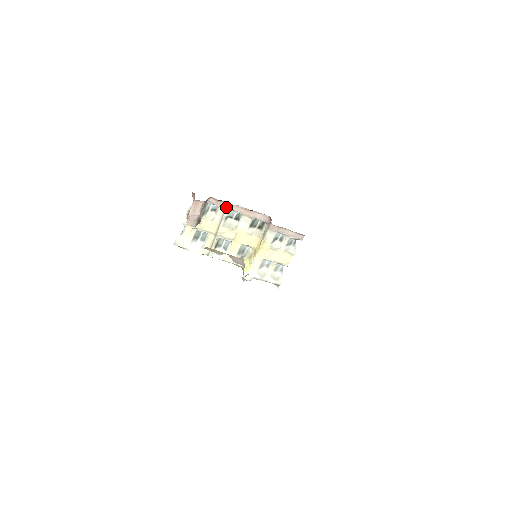
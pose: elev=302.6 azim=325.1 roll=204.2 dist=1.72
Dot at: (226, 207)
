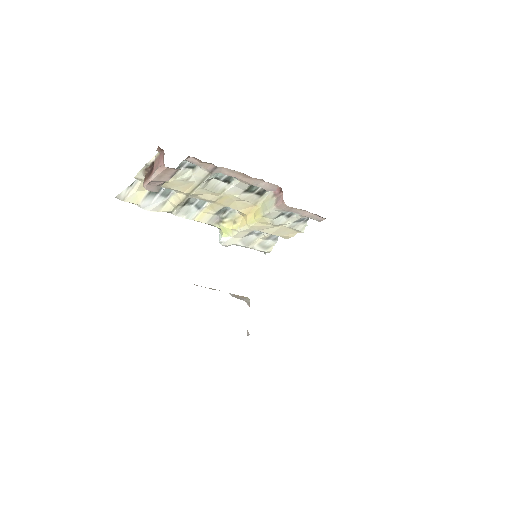
Dot at: (214, 170)
